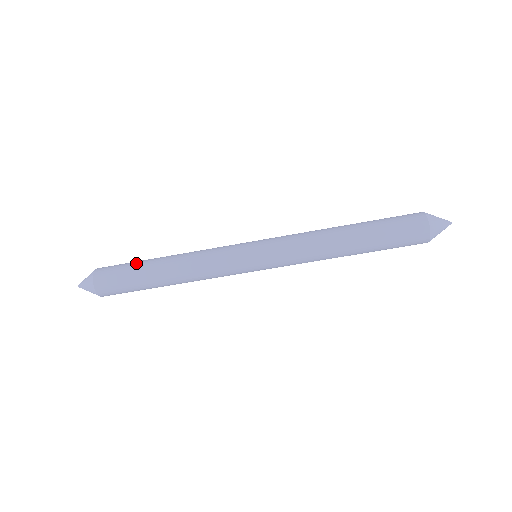
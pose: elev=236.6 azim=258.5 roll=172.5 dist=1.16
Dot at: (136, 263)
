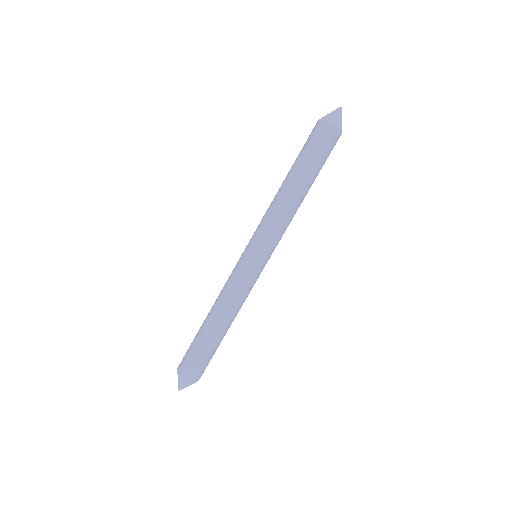
Dot at: occluded
